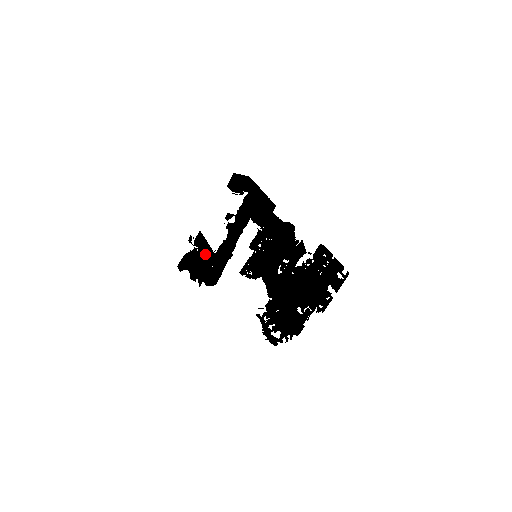
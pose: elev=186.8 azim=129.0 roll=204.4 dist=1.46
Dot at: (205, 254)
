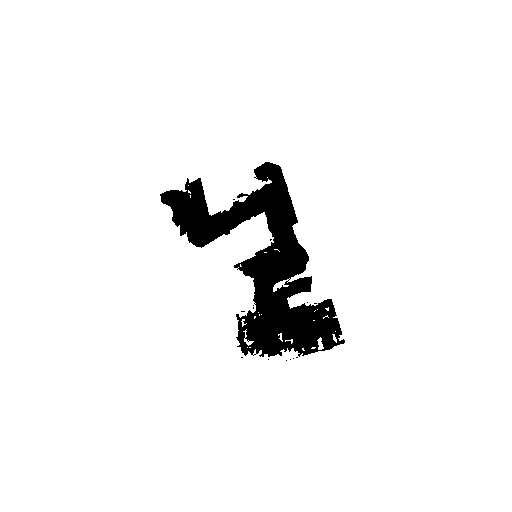
Dot at: (198, 208)
